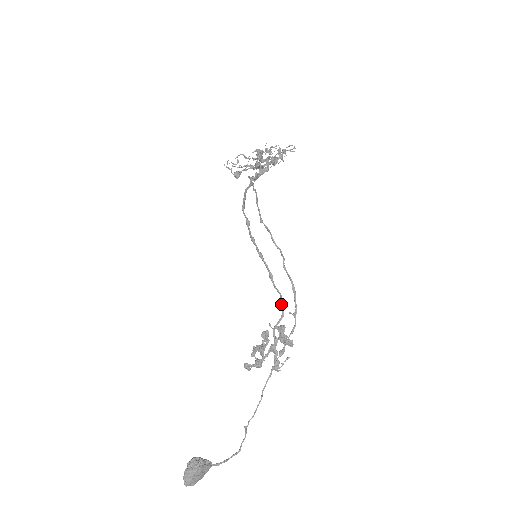
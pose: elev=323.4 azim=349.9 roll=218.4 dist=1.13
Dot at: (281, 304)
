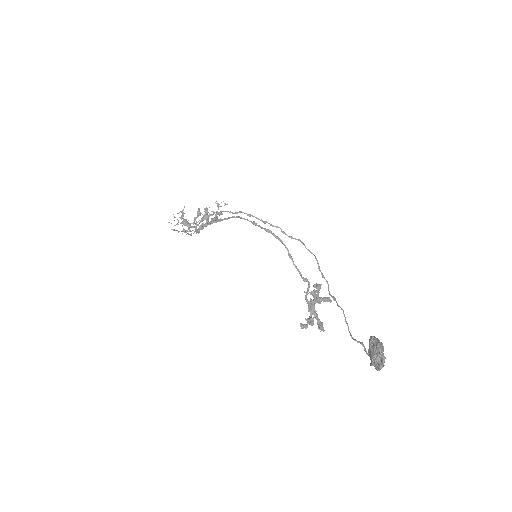
Dot at: occluded
